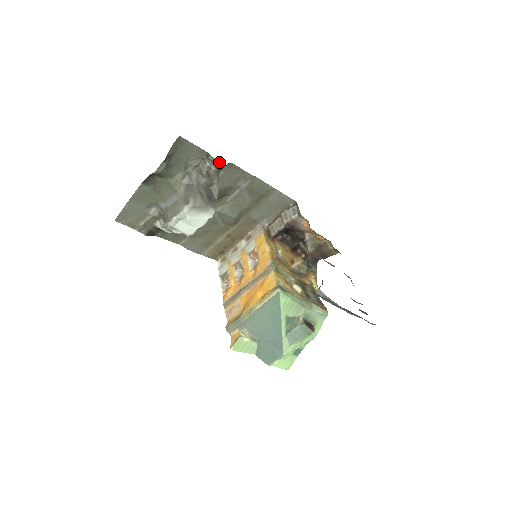
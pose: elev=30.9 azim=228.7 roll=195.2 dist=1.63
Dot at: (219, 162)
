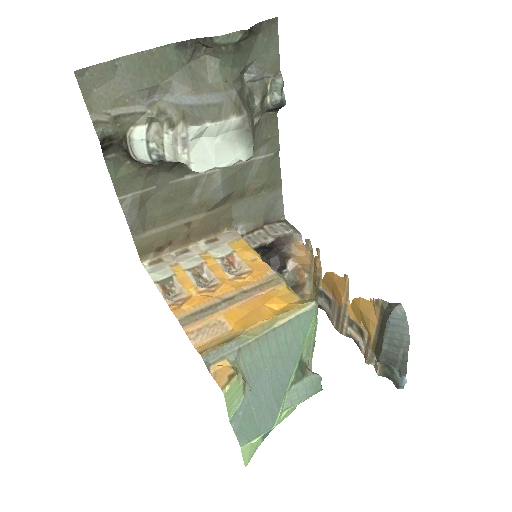
Dot at: (283, 95)
